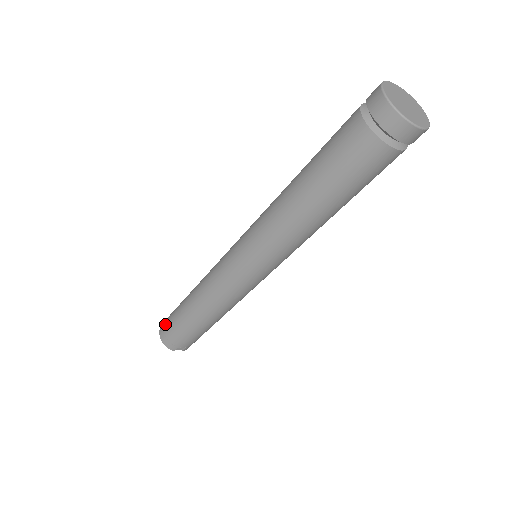
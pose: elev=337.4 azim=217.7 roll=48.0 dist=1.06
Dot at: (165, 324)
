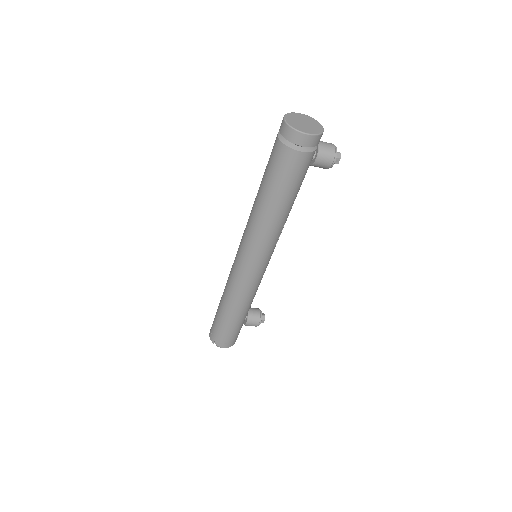
Dot at: occluded
